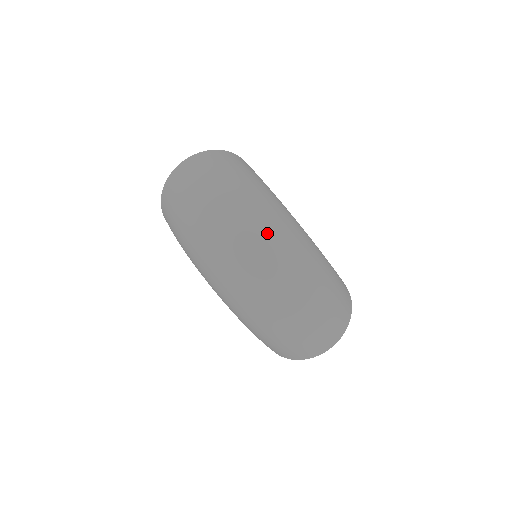
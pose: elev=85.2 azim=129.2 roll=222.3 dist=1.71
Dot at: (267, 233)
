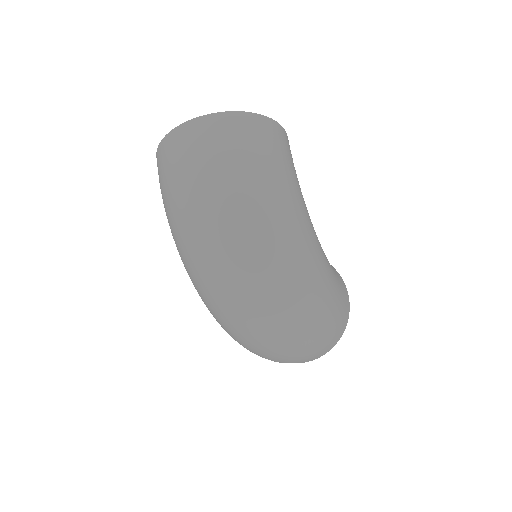
Dot at: (268, 274)
